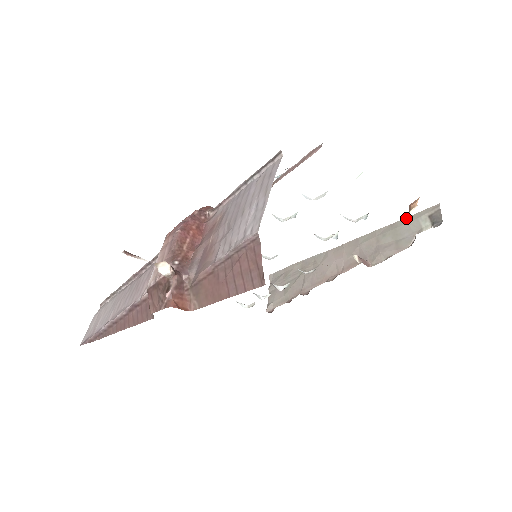
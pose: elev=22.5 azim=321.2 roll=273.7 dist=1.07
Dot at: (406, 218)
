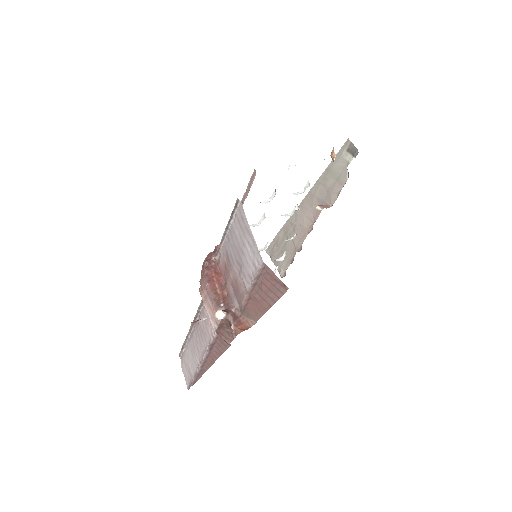
Dot at: occluded
